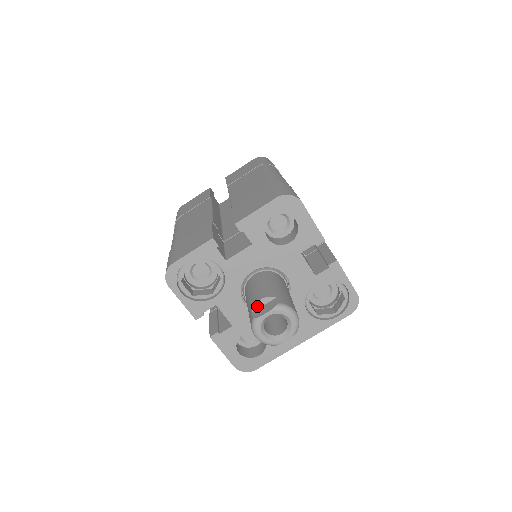
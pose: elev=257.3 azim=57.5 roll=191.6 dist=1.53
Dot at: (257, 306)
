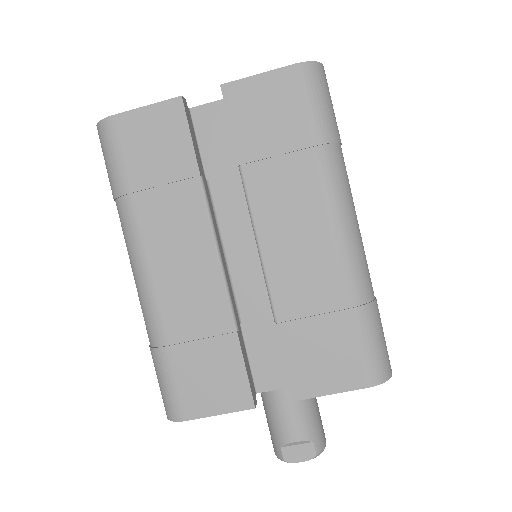
Dot at: (289, 445)
